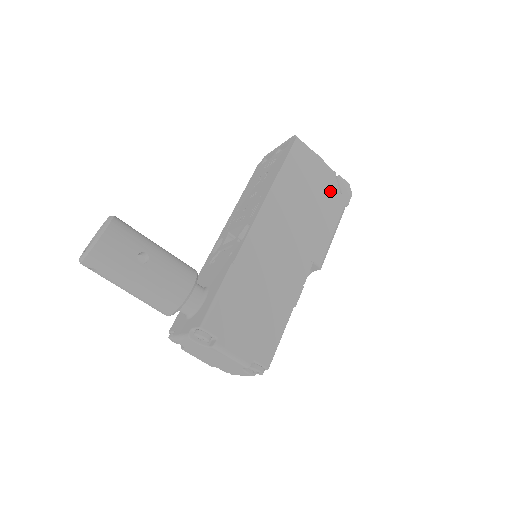
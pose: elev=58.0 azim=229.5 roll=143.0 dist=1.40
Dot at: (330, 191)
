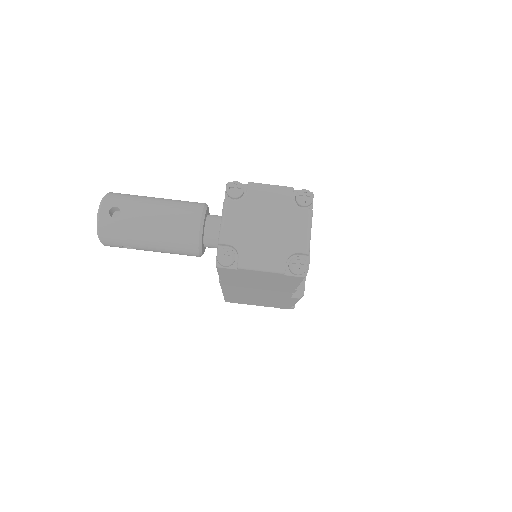
Dot at: occluded
